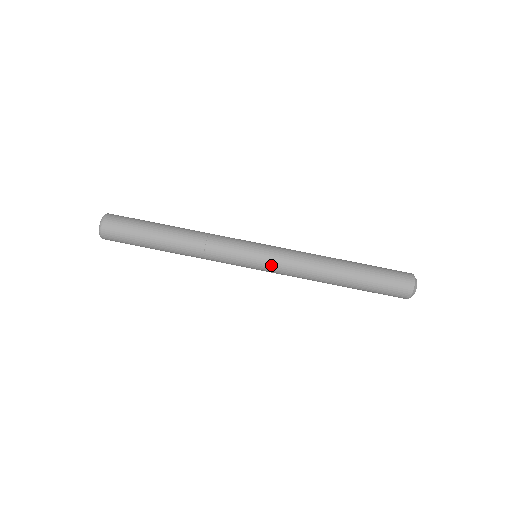
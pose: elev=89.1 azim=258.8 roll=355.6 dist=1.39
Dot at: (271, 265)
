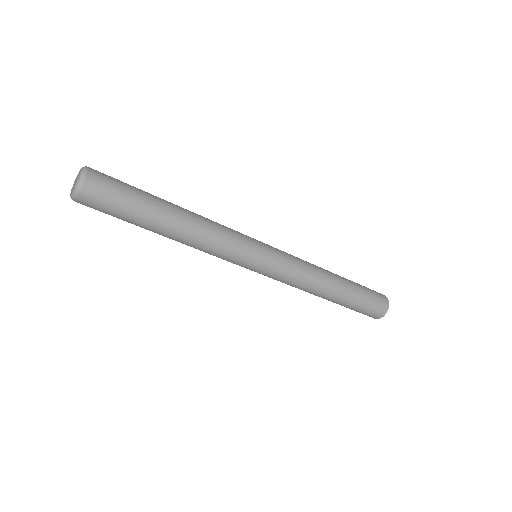
Dot at: (264, 275)
